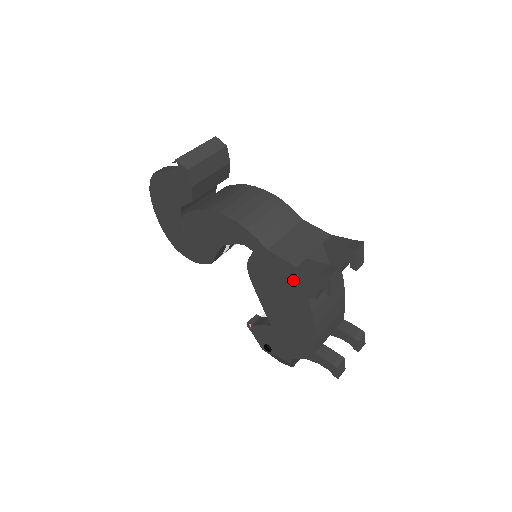
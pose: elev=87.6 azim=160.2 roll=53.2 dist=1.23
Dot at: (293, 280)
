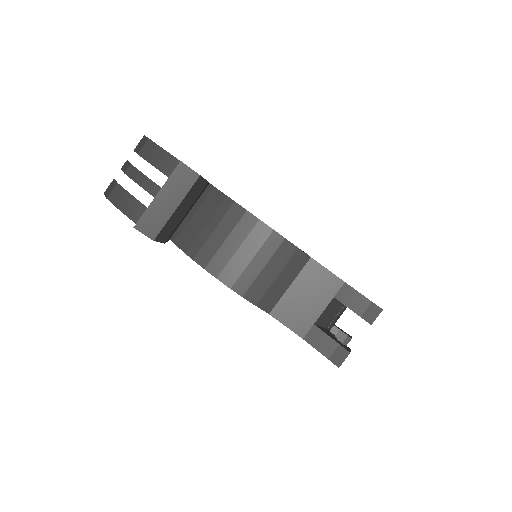
Dot at: occluded
